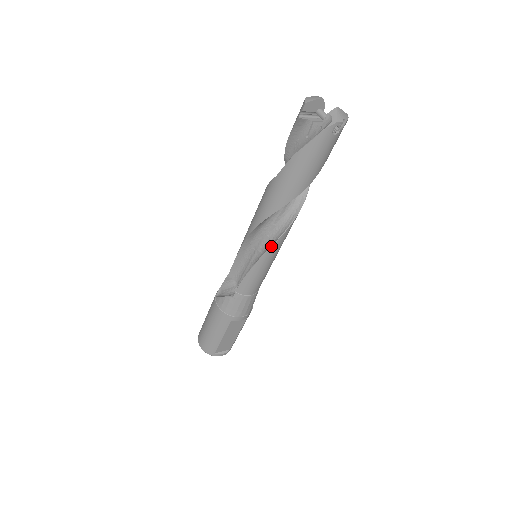
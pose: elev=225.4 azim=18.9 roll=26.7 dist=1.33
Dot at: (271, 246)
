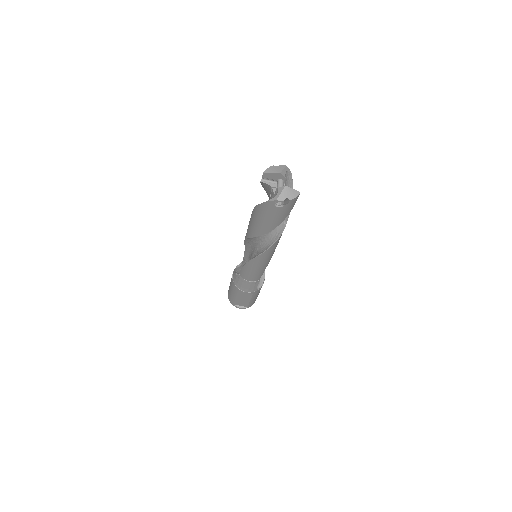
Dot at: (254, 258)
